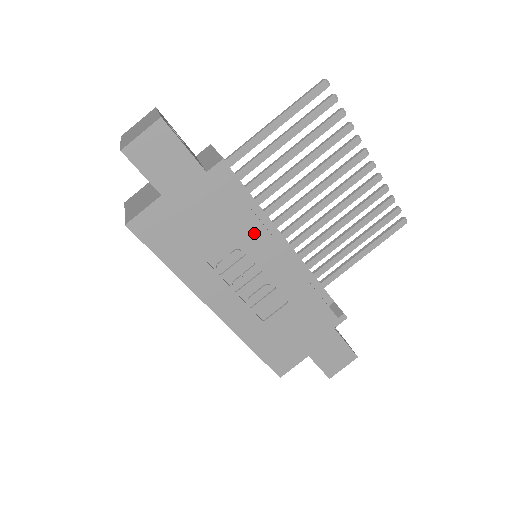
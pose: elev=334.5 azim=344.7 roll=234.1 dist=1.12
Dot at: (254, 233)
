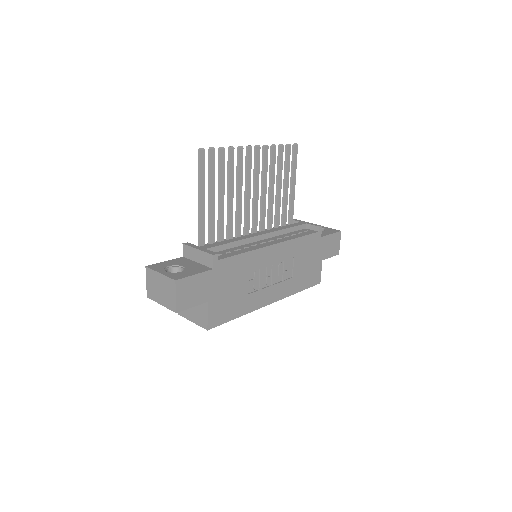
Dot at: (254, 258)
